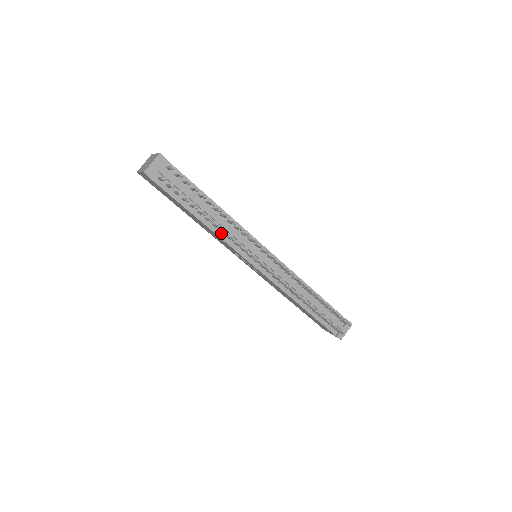
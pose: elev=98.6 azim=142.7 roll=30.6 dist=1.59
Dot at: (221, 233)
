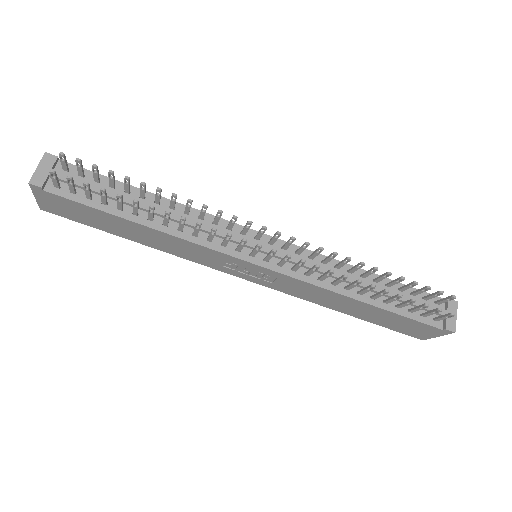
Dot at: (182, 232)
